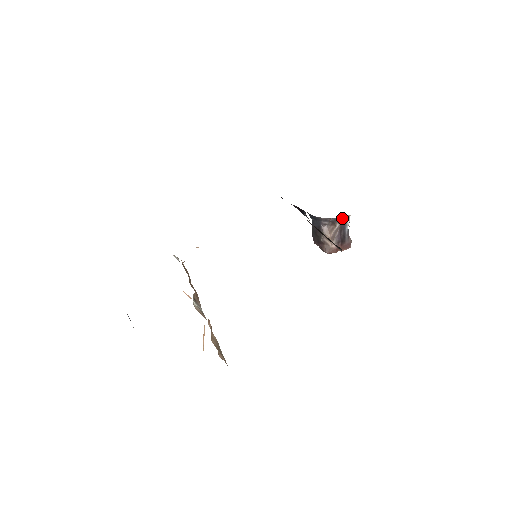
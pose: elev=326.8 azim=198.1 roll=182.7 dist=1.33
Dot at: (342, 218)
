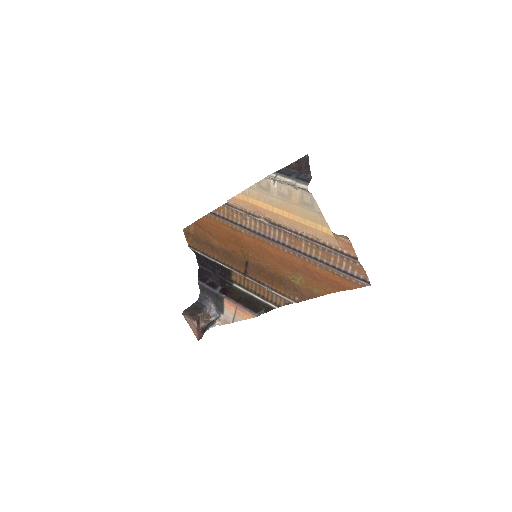
Dot at: (214, 320)
